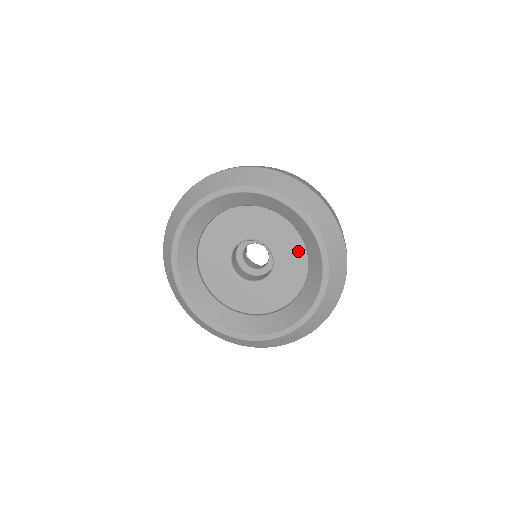
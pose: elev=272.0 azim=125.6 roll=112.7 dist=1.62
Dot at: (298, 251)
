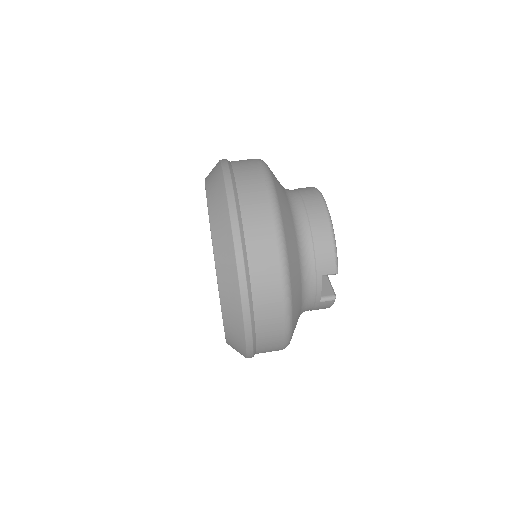
Dot at: occluded
